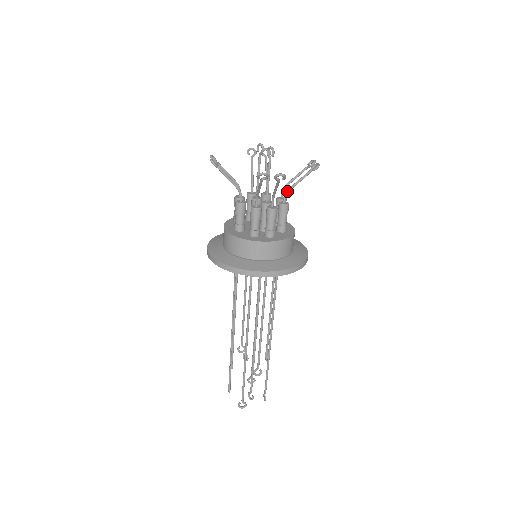
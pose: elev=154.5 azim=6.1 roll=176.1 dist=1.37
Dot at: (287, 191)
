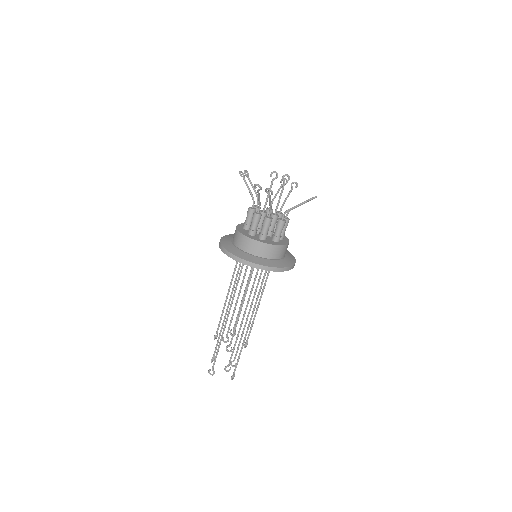
Dot at: occluded
